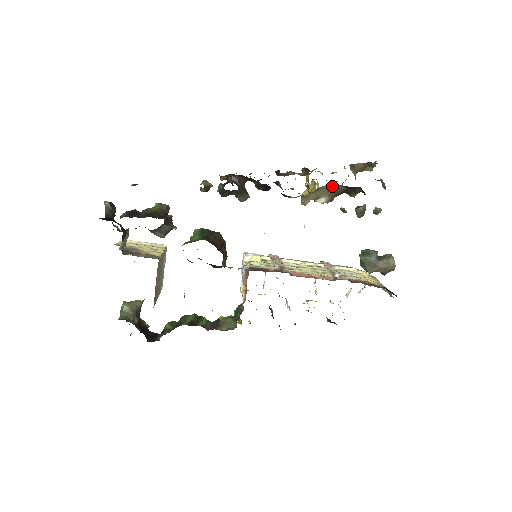
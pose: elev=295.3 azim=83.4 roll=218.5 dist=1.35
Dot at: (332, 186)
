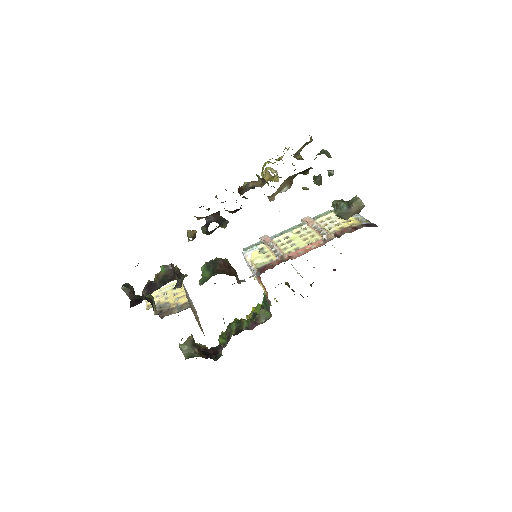
Dot at: (288, 178)
